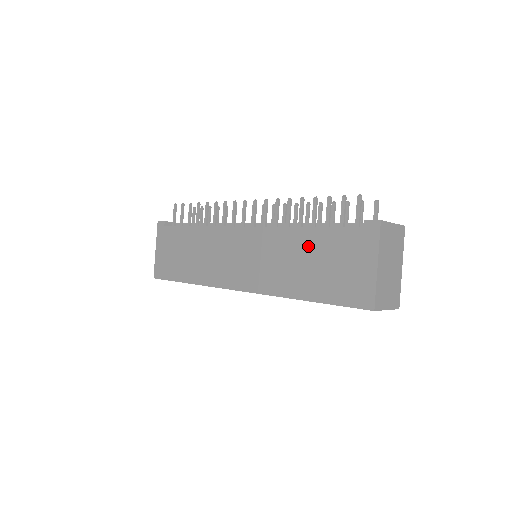
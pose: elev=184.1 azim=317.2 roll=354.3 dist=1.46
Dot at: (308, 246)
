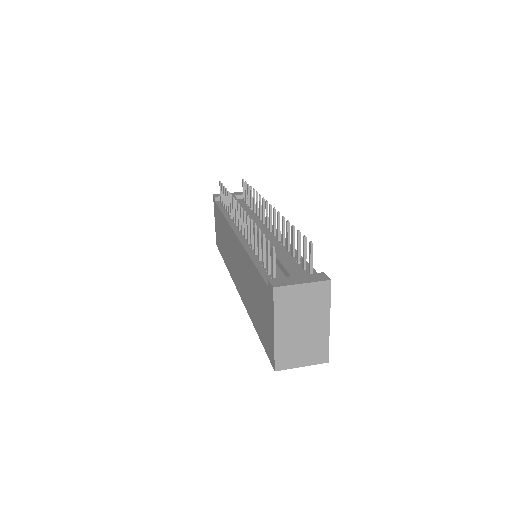
Dot at: (252, 279)
